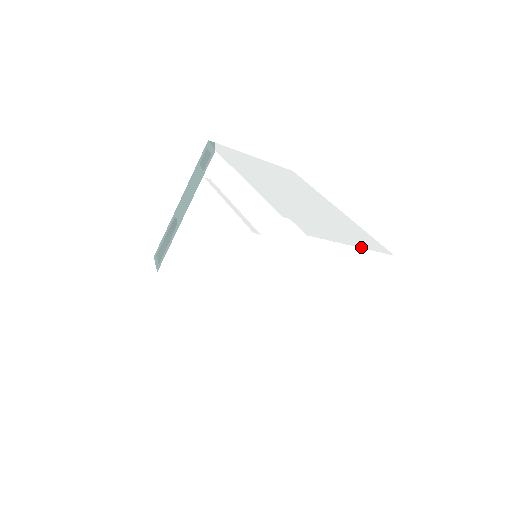
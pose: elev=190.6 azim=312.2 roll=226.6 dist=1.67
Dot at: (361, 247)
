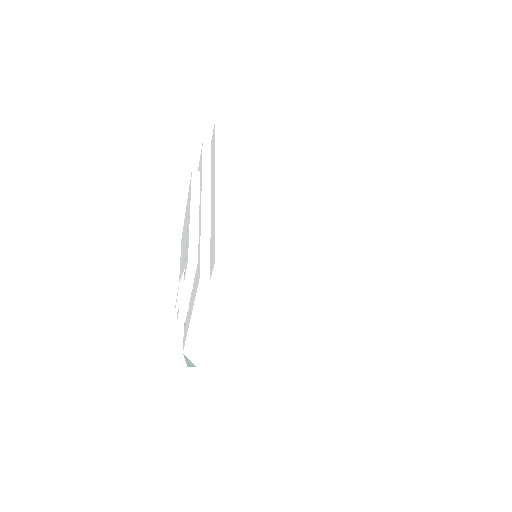
Dot at: (294, 135)
